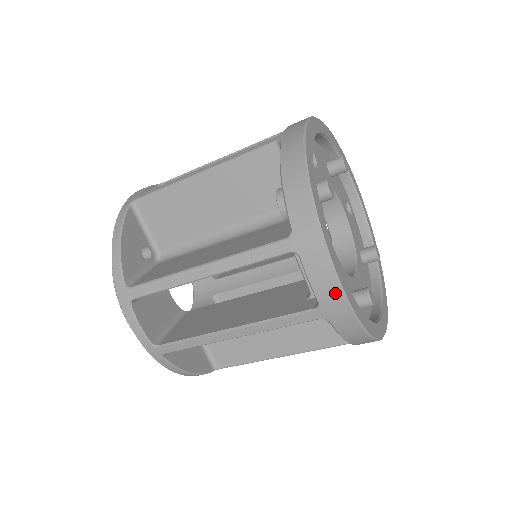
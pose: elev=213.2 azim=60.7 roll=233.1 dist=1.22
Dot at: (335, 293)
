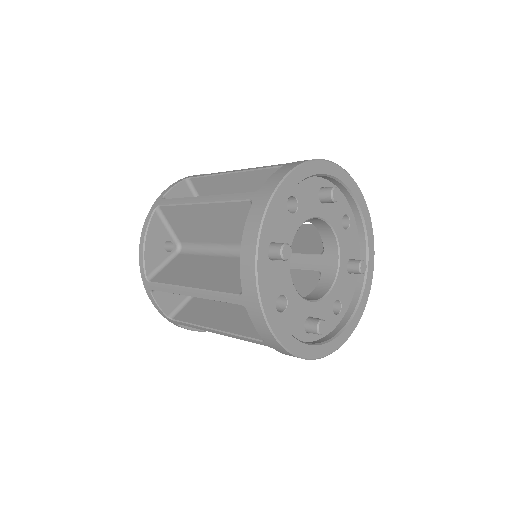
Dot at: (272, 339)
